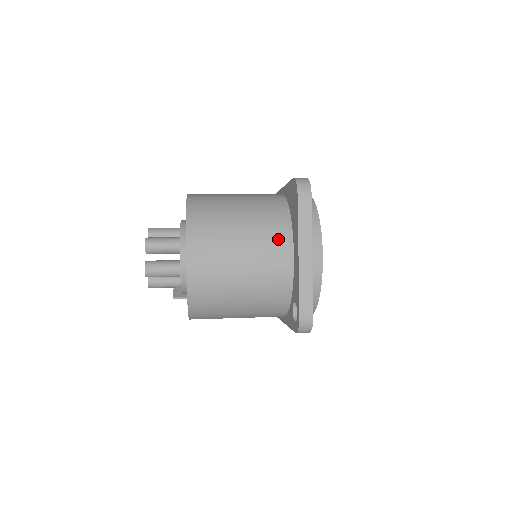
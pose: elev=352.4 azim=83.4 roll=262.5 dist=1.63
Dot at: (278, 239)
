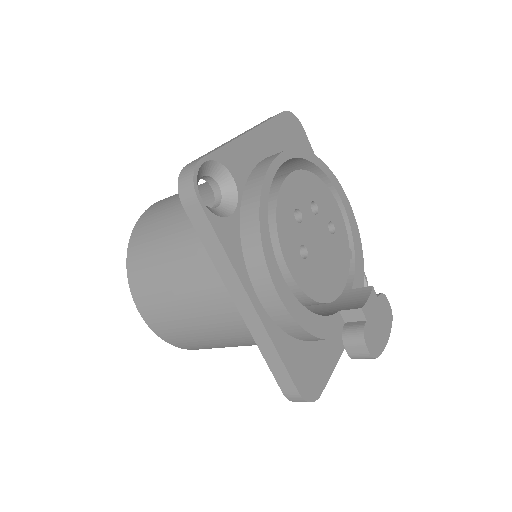
Dot at: occluded
